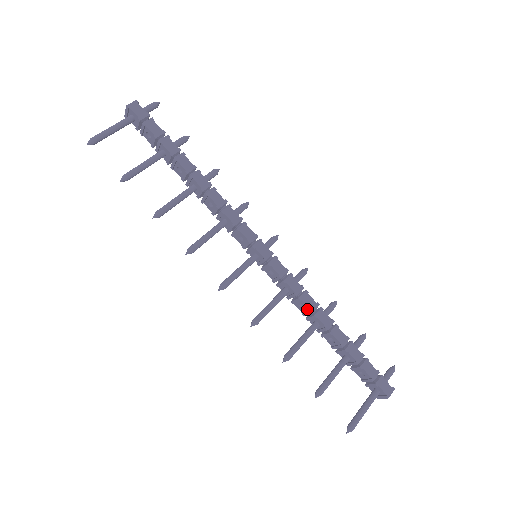
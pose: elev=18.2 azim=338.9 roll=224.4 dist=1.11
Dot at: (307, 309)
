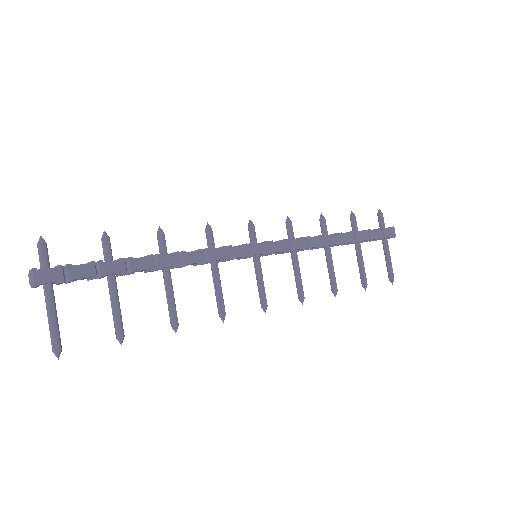
Dot at: (317, 247)
